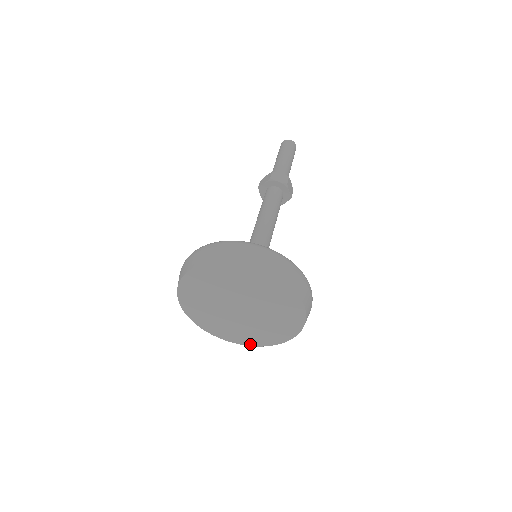
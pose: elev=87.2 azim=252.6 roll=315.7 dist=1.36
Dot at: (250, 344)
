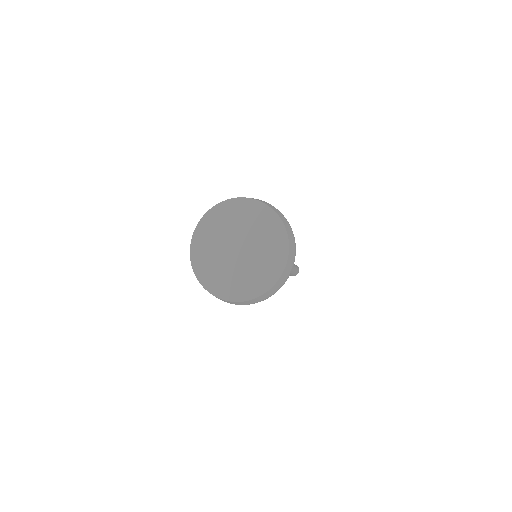
Dot at: (237, 299)
